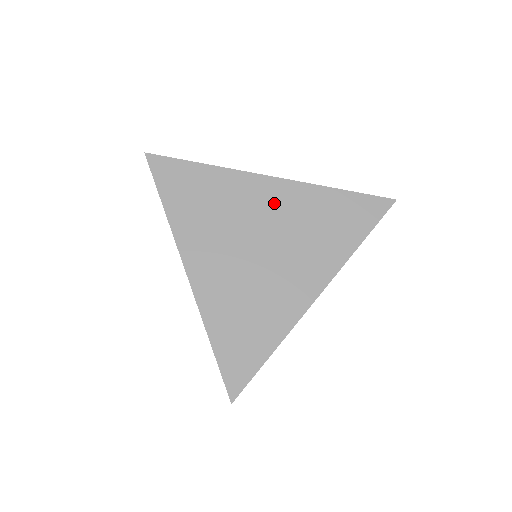
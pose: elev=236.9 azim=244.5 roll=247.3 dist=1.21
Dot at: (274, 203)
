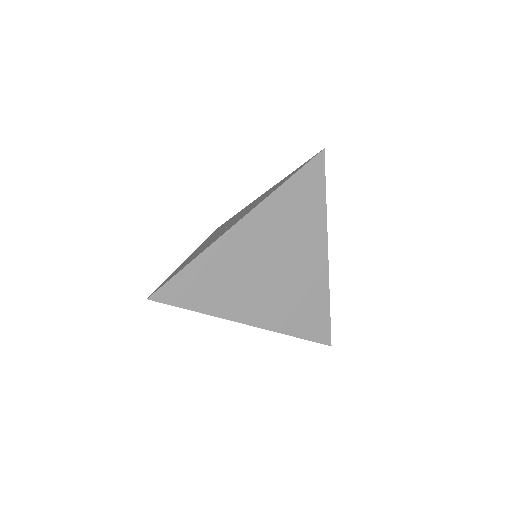
Dot at: (256, 235)
